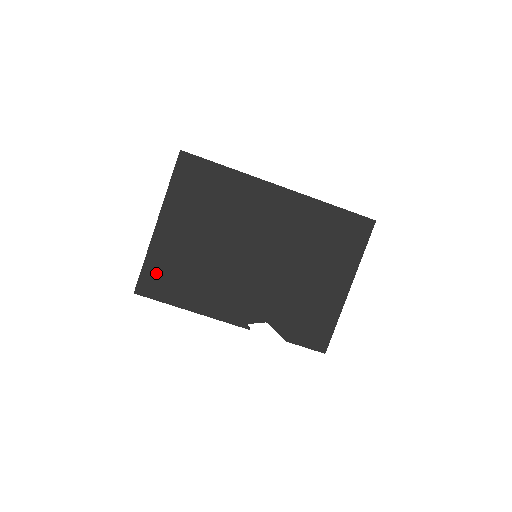
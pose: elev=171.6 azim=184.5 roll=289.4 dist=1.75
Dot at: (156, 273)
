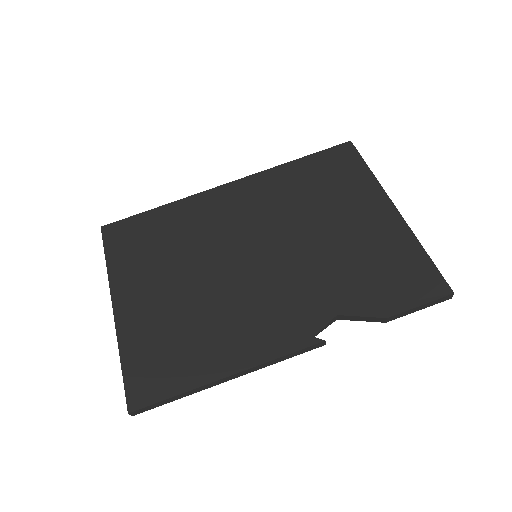
Dot at: (144, 363)
